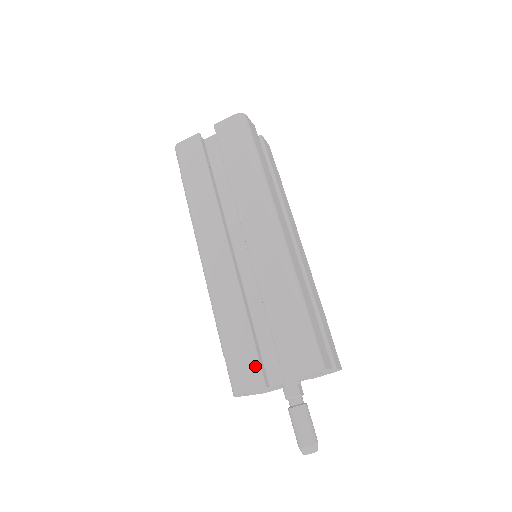
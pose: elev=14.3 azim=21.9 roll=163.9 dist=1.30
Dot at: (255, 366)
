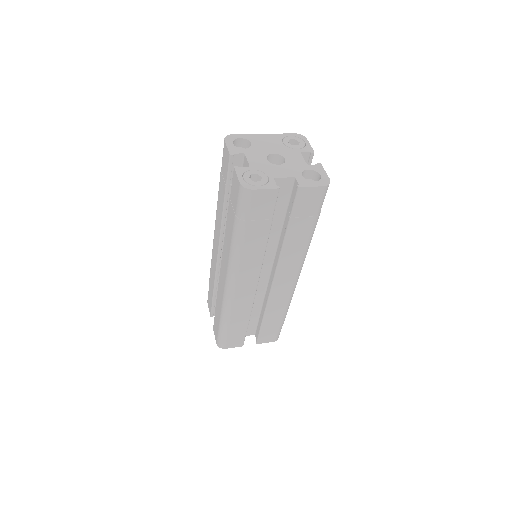
Dot at: (211, 306)
